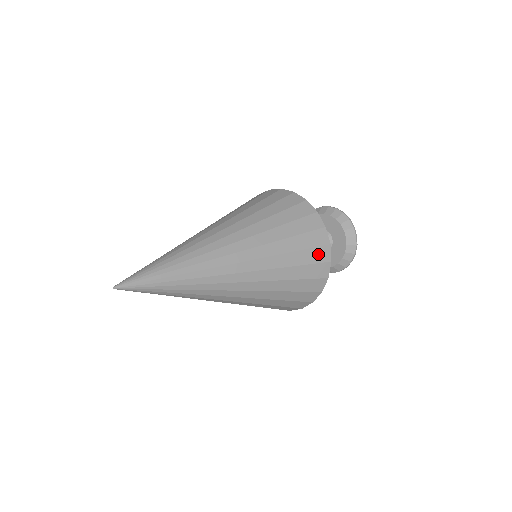
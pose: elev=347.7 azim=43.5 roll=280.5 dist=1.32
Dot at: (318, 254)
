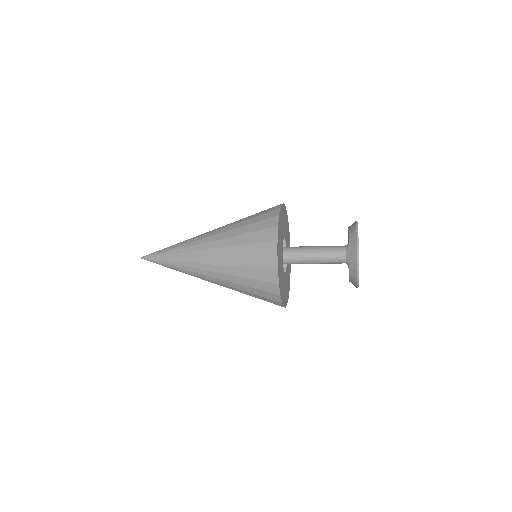
Dot at: (267, 275)
